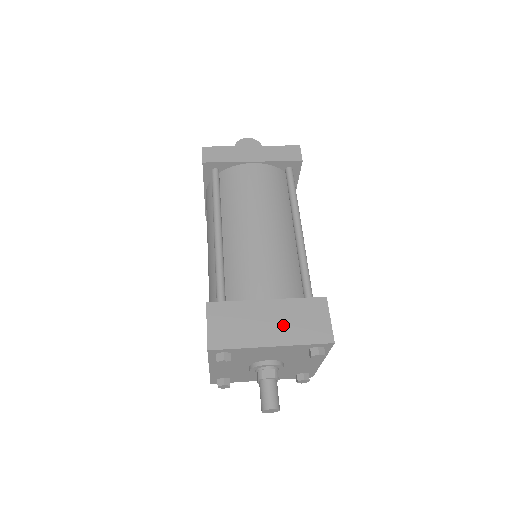
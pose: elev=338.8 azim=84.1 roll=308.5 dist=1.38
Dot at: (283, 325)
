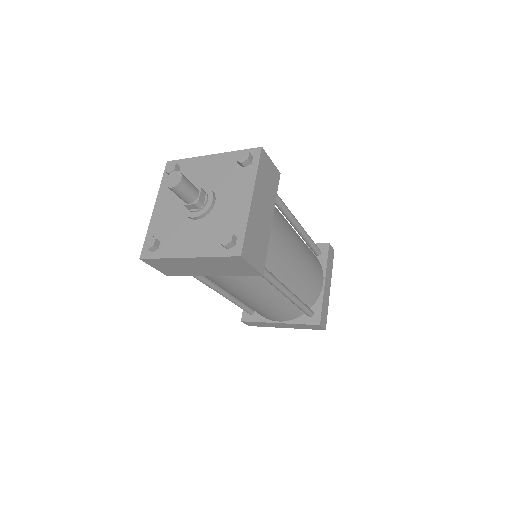
Dot at: occluded
